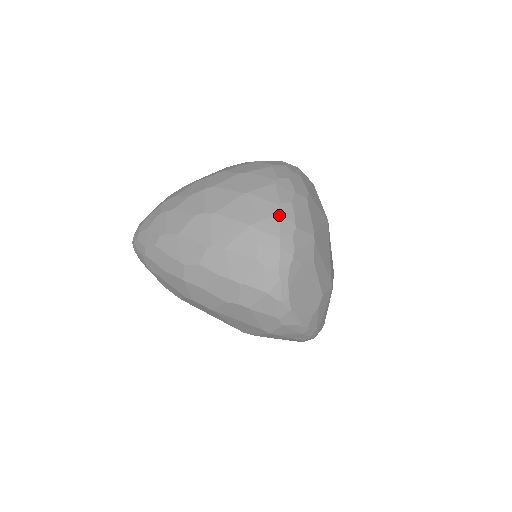
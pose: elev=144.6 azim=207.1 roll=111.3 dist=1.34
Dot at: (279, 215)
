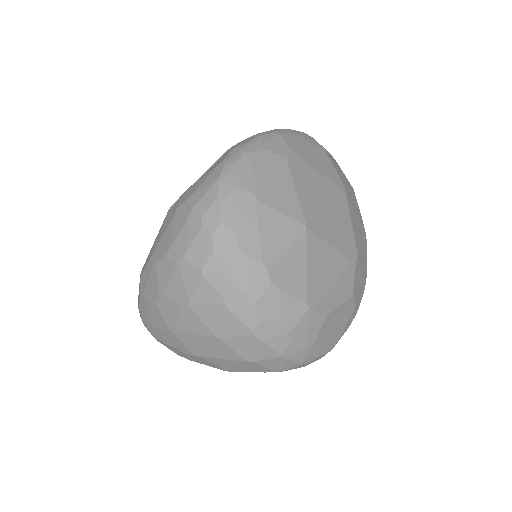
Dot at: (263, 343)
